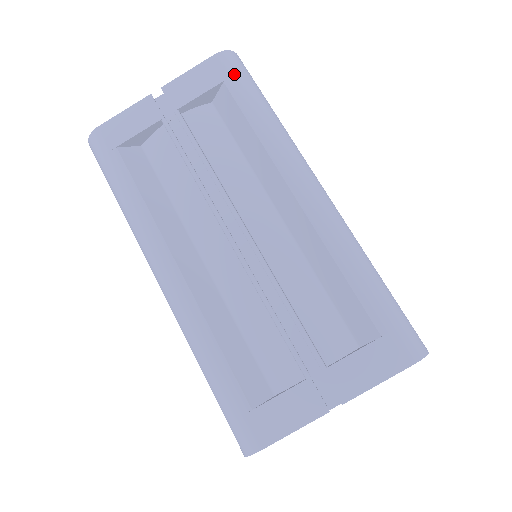
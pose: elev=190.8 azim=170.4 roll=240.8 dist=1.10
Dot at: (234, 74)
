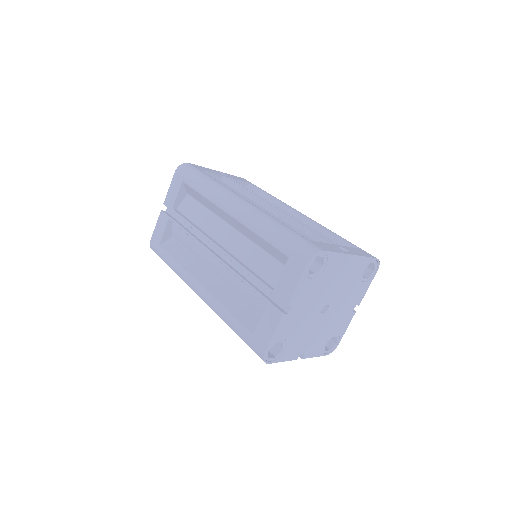
Dot at: (185, 175)
